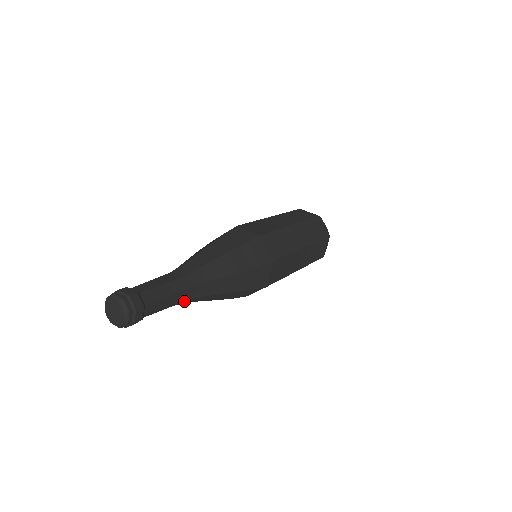
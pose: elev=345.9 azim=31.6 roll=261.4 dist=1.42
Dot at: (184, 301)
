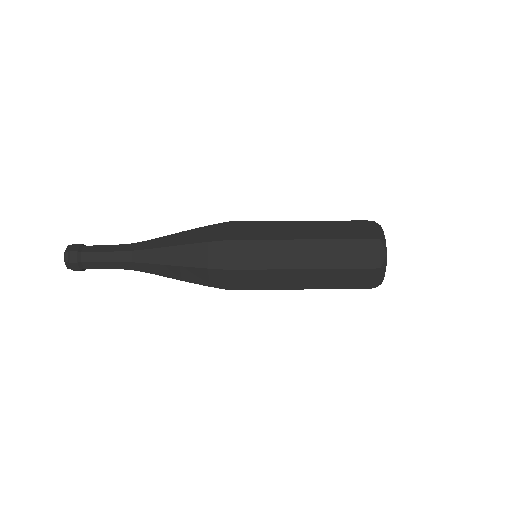
Dot at: occluded
